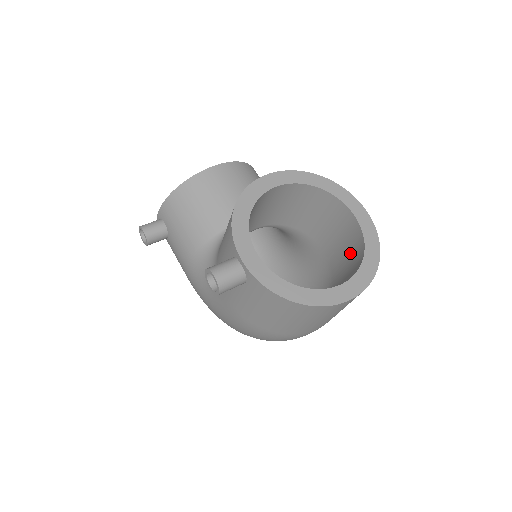
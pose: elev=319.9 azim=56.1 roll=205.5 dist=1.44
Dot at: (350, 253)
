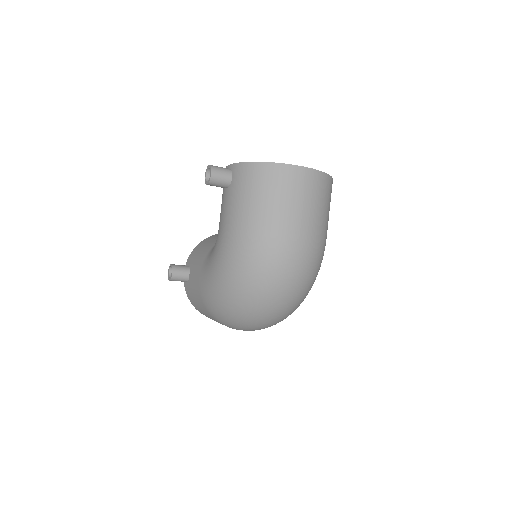
Dot at: occluded
